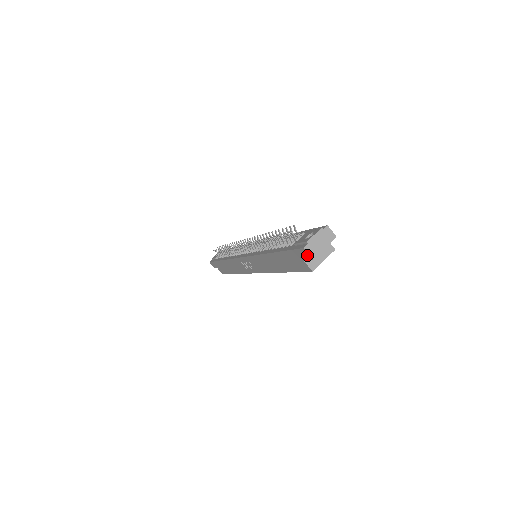
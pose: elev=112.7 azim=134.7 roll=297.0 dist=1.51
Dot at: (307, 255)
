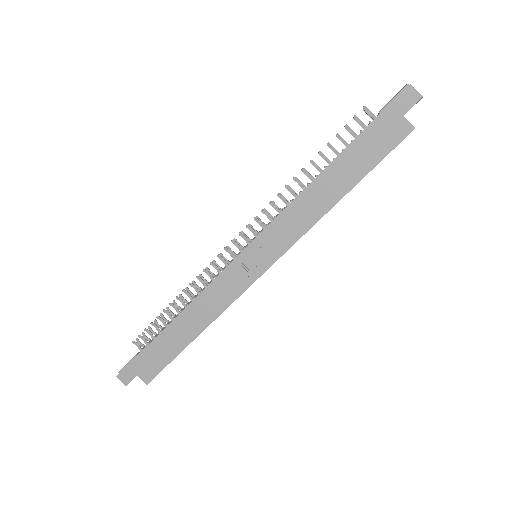
Dot at: (414, 95)
